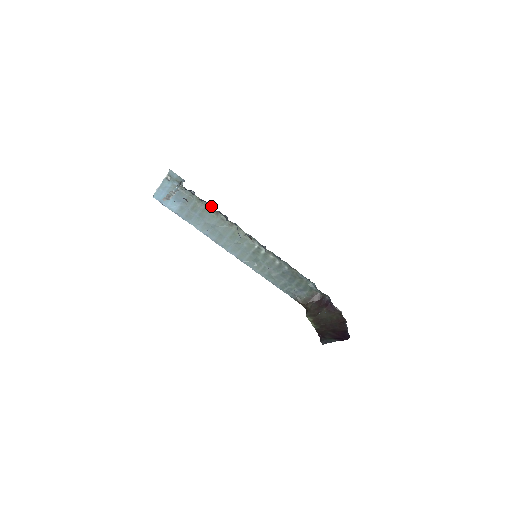
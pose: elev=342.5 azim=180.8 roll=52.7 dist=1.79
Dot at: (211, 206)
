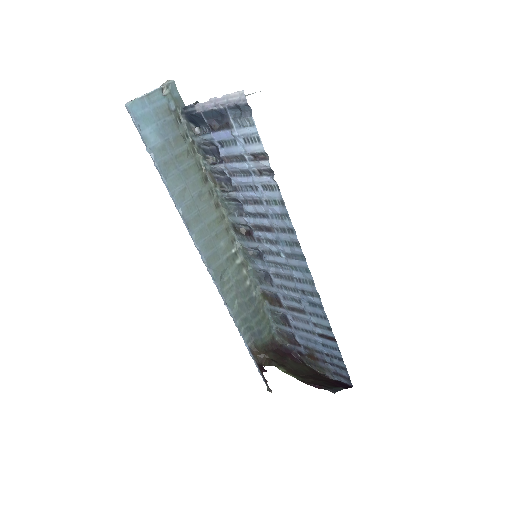
Dot at: (216, 162)
